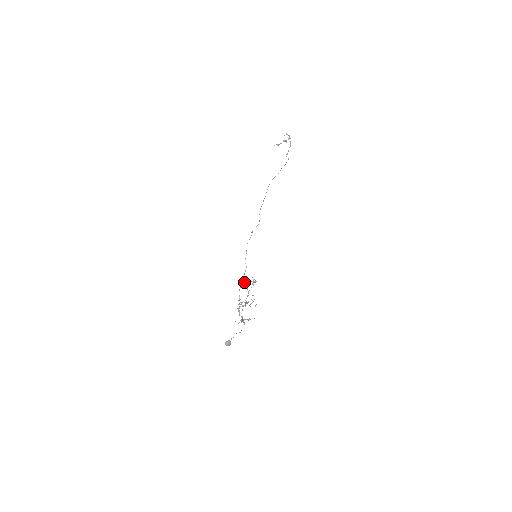
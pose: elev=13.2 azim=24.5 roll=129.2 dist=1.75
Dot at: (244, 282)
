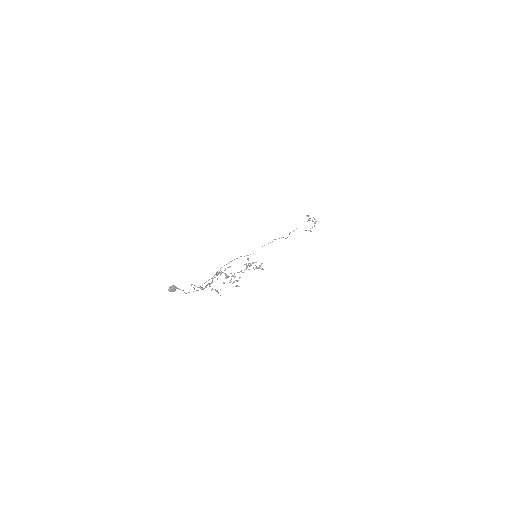
Dot at: (248, 259)
